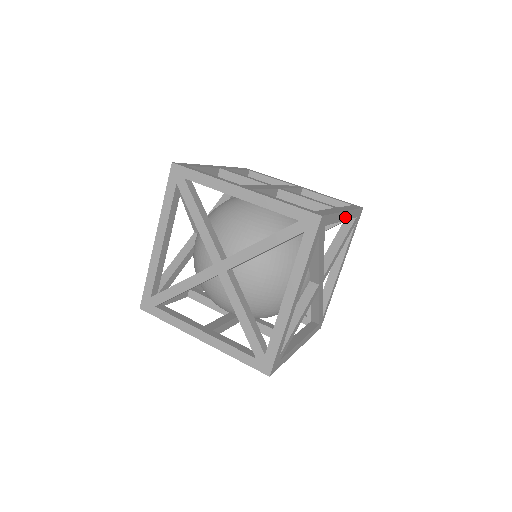
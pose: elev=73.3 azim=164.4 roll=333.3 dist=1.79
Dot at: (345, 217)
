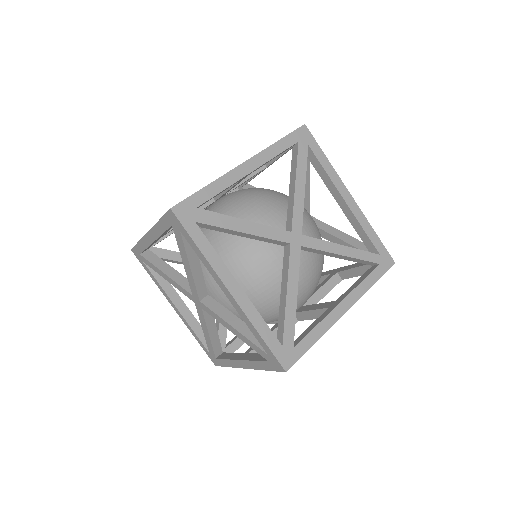
Dot at: (254, 165)
